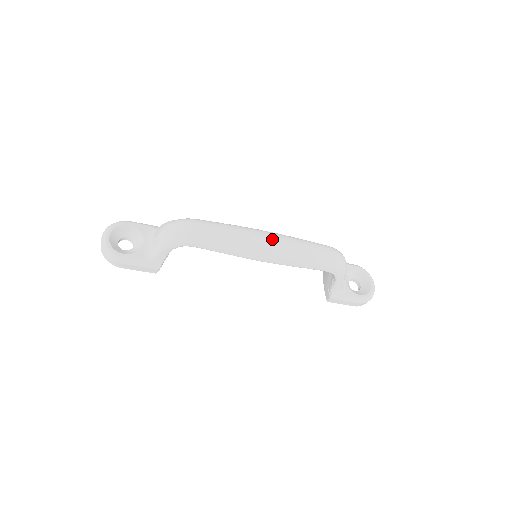
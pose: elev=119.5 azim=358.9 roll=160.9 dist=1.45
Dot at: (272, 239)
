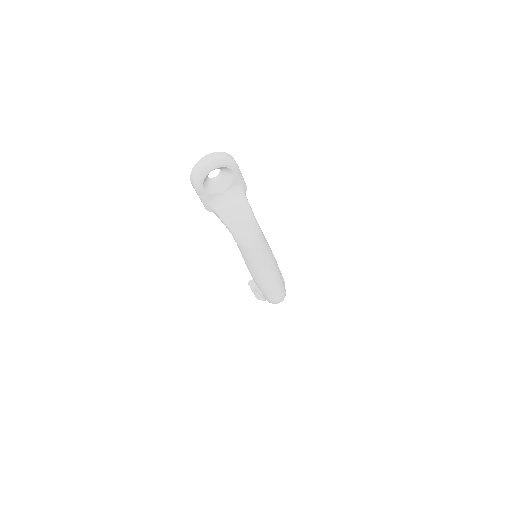
Dot at: (271, 278)
